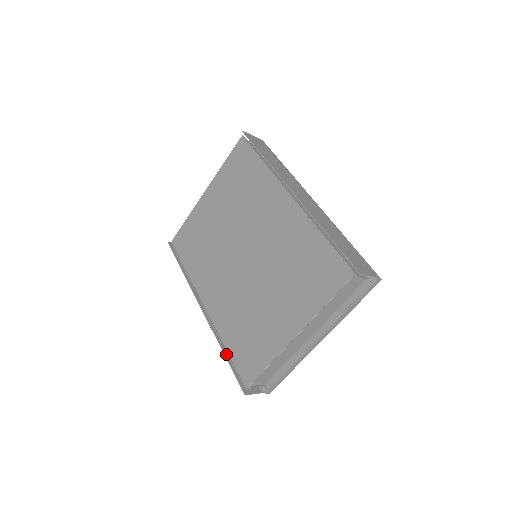
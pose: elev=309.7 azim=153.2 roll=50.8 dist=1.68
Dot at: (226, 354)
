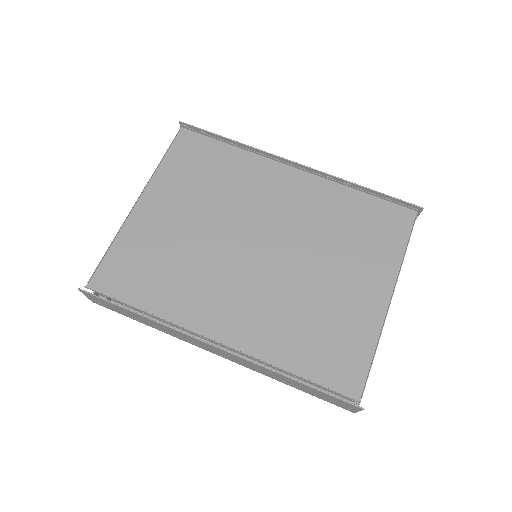
Dot at: (297, 381)
